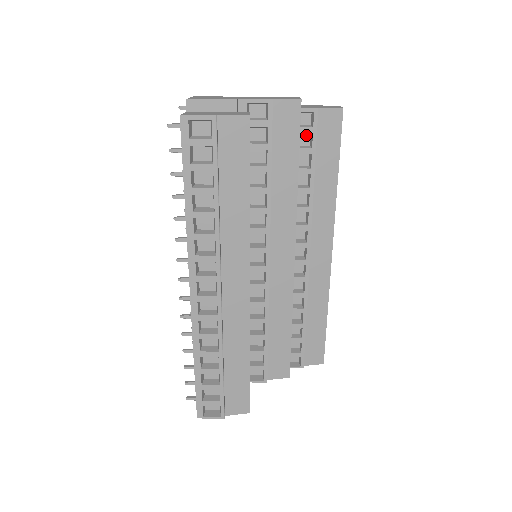
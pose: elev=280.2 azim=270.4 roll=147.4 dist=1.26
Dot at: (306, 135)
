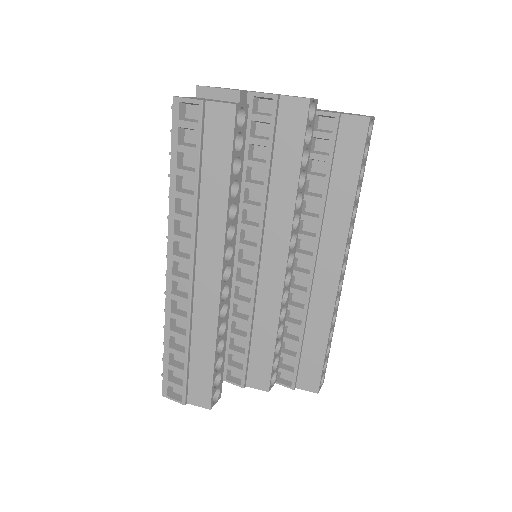
Dot at: (327, 141)
